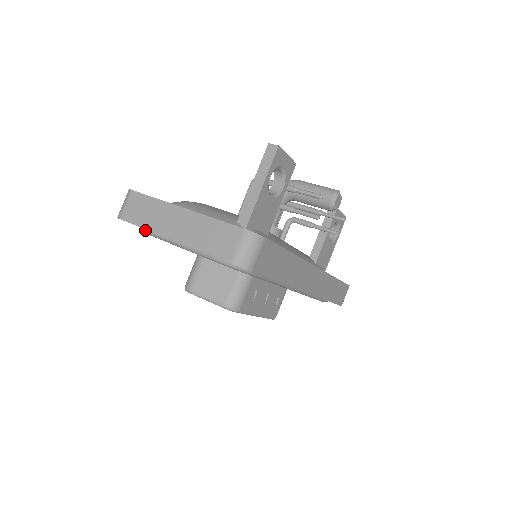
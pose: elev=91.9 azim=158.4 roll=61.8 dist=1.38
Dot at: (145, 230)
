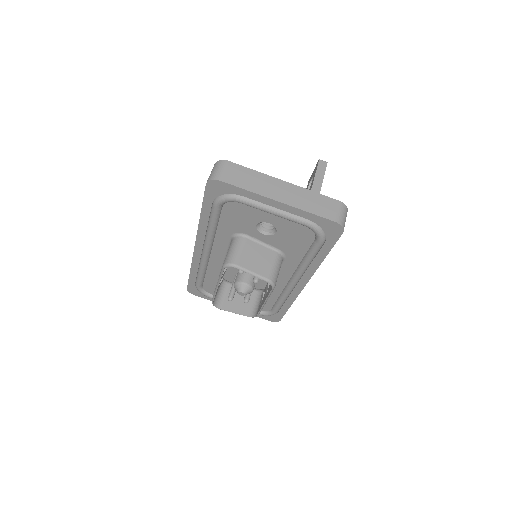
Dot at: (236, 195)
